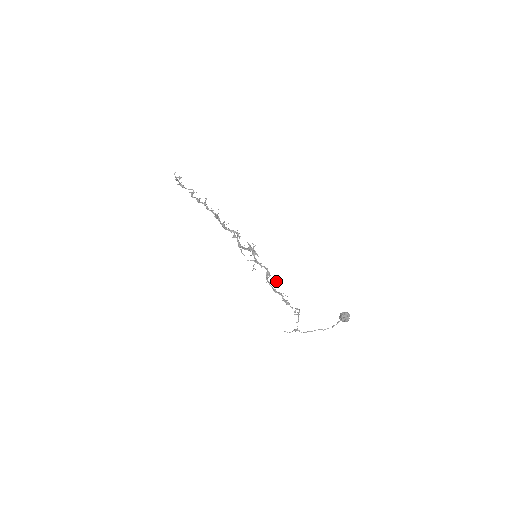
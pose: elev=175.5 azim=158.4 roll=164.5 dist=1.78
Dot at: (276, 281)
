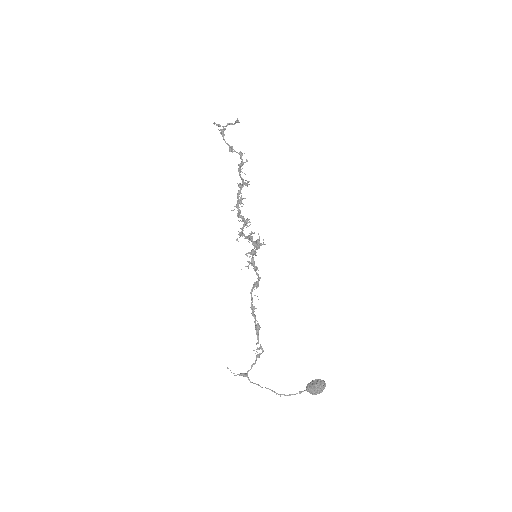
Dot at: occluded
